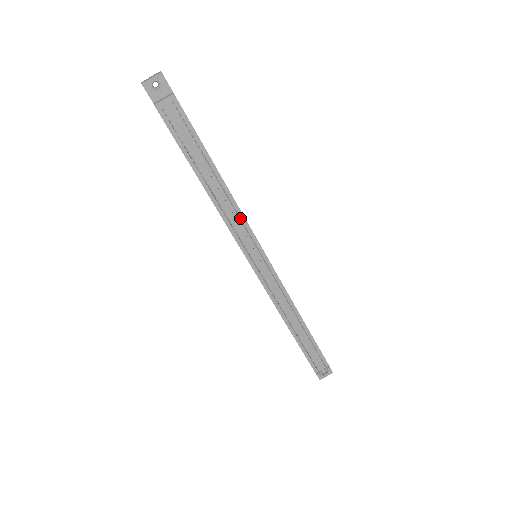
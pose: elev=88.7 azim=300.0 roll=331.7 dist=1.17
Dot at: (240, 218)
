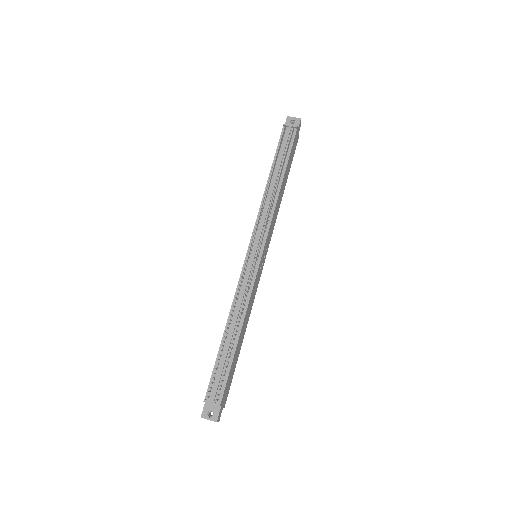
Dot at: (270, 210)
